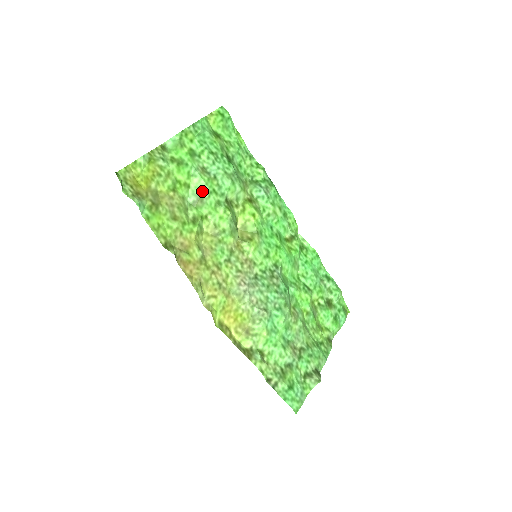
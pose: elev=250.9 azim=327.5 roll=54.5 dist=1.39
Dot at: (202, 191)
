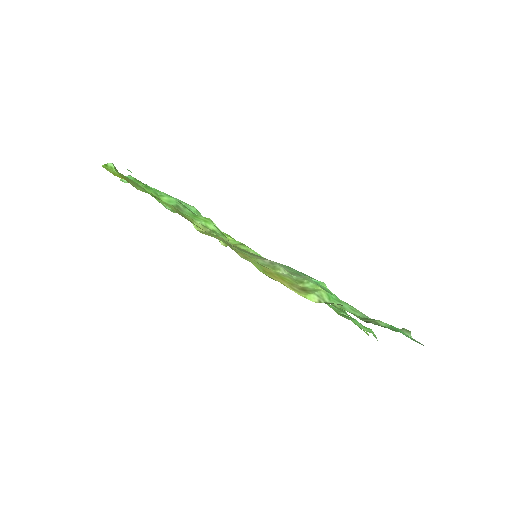
Dot at: (176, 204)
